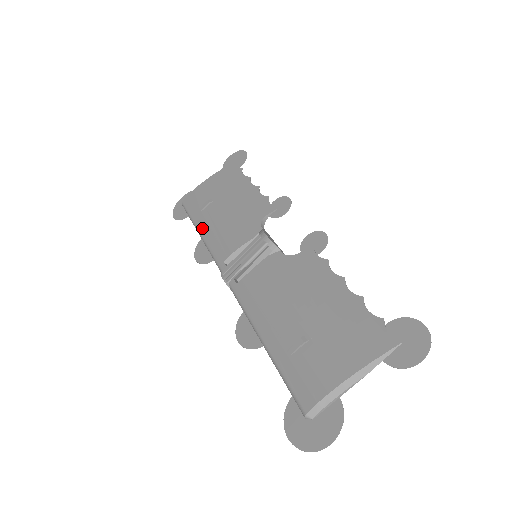
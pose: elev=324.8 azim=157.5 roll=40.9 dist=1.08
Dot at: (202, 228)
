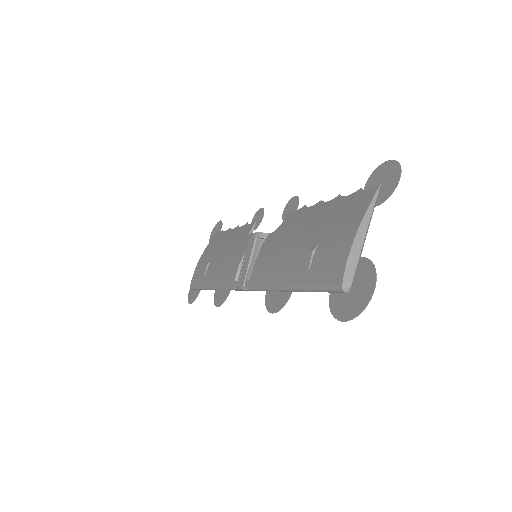
Dot at: (210, 282)
